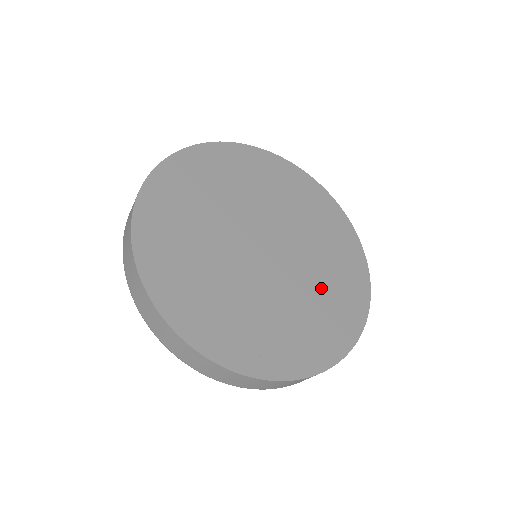
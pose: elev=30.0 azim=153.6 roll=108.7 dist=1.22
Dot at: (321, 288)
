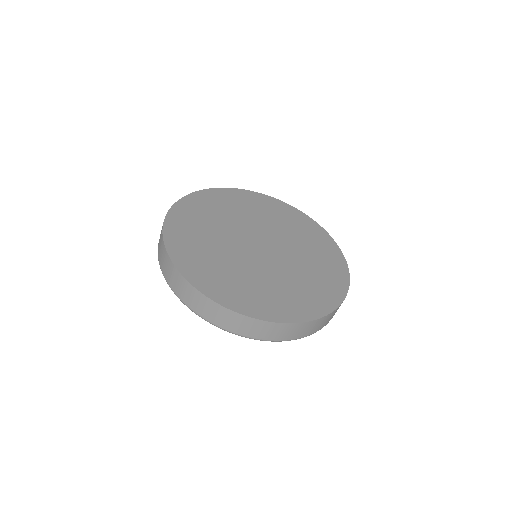
Dot at: (303, 244)
